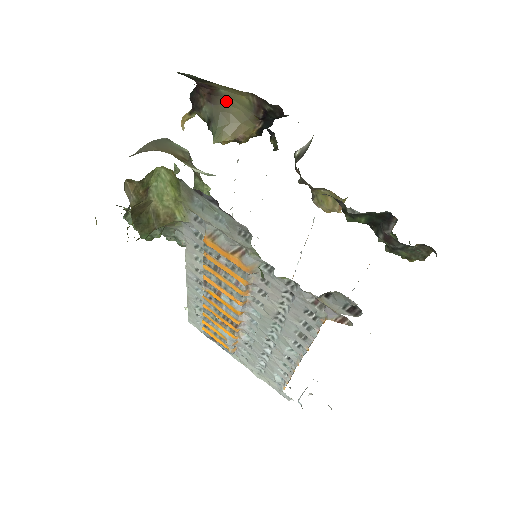
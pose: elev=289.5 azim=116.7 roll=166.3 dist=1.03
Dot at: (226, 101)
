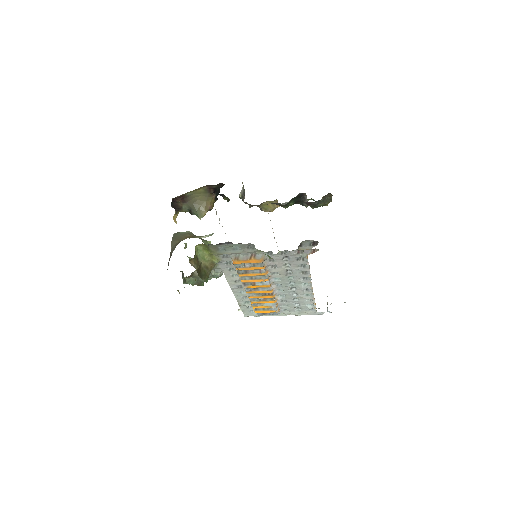
Dot at: (192, 197)
